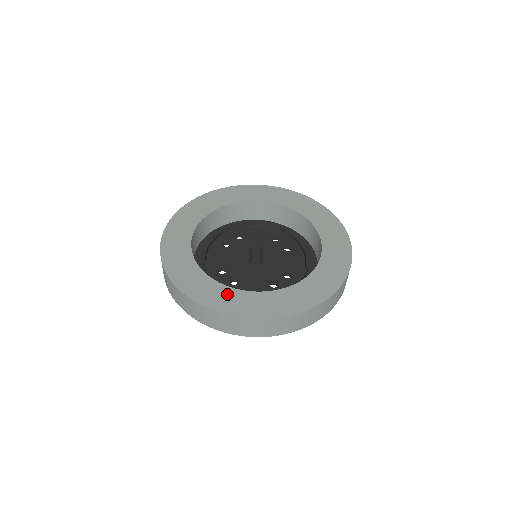
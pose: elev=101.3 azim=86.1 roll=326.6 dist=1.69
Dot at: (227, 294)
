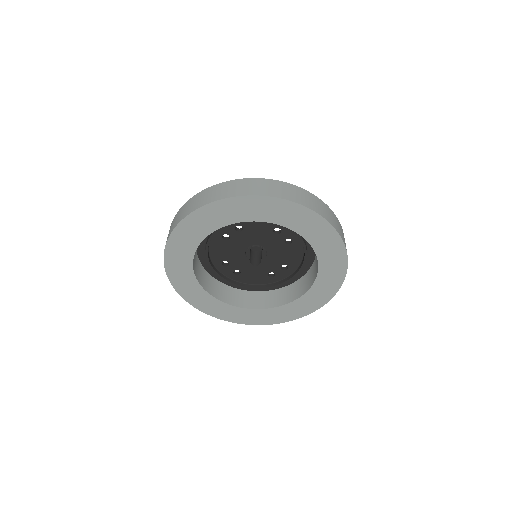
Dot at: (232, 311)
